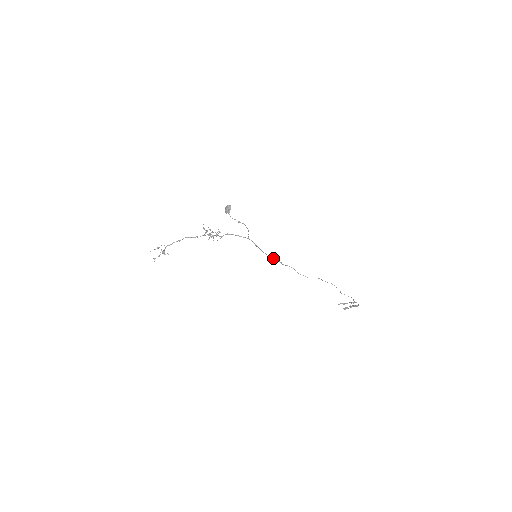
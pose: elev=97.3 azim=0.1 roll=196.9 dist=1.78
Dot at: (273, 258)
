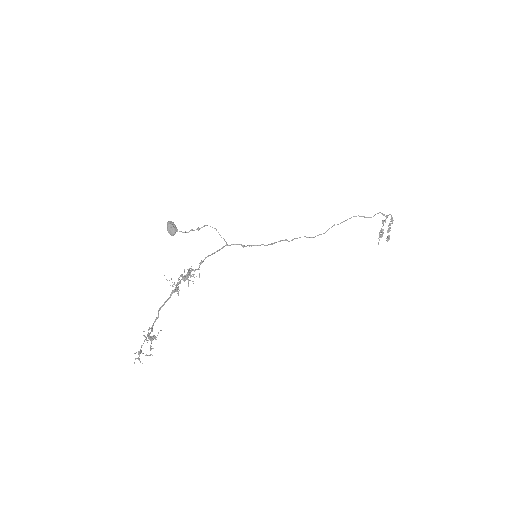
Dot at: (273, 243)
